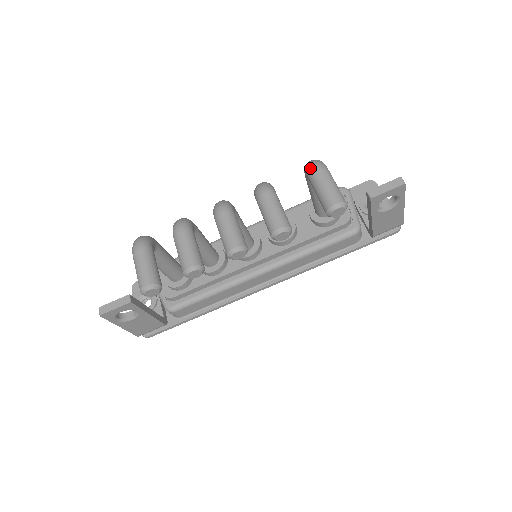
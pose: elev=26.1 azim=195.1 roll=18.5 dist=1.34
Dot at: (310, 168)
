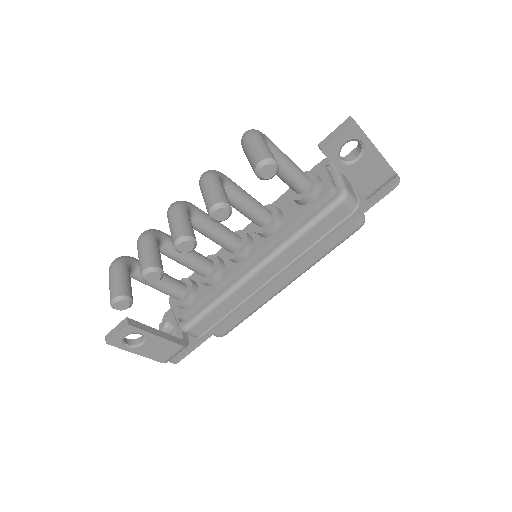
Dot at: (241, 139)
